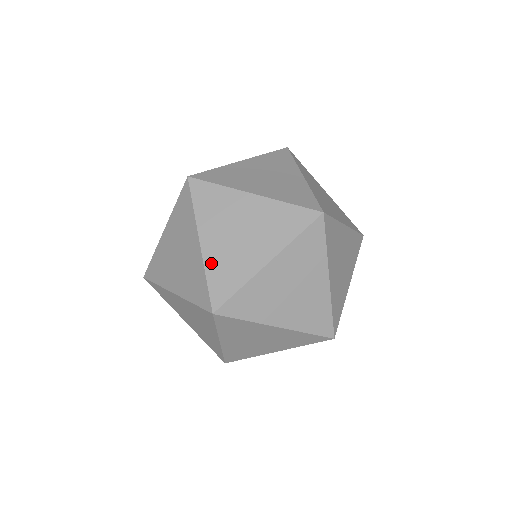
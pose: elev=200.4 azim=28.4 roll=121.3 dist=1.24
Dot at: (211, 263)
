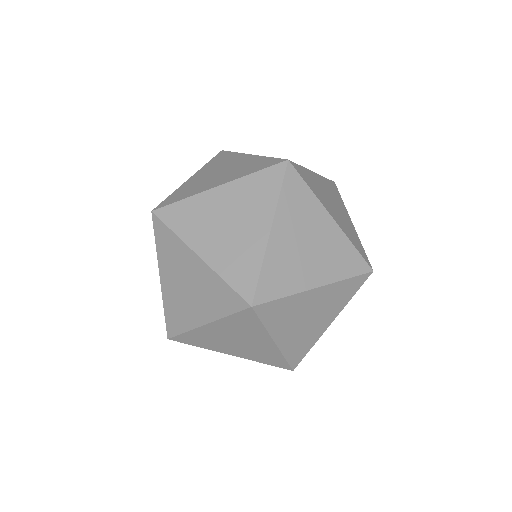
Dot at: (272, 257)
